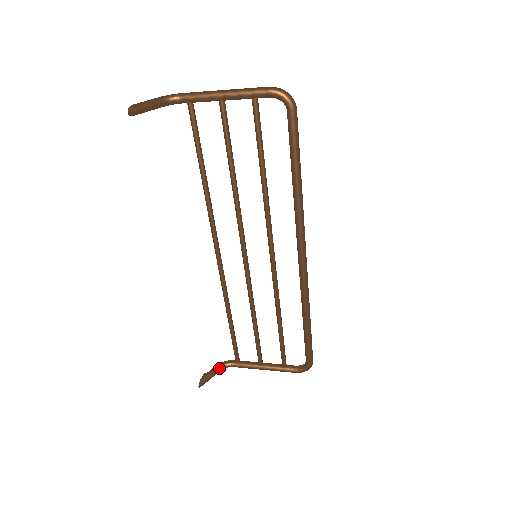
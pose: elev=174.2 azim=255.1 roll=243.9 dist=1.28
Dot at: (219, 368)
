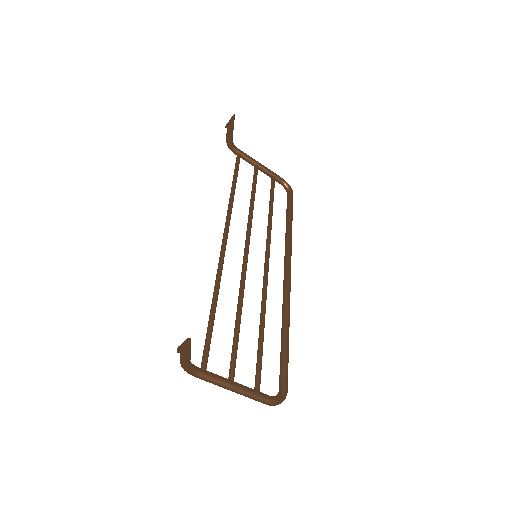
Dot at: occluded
